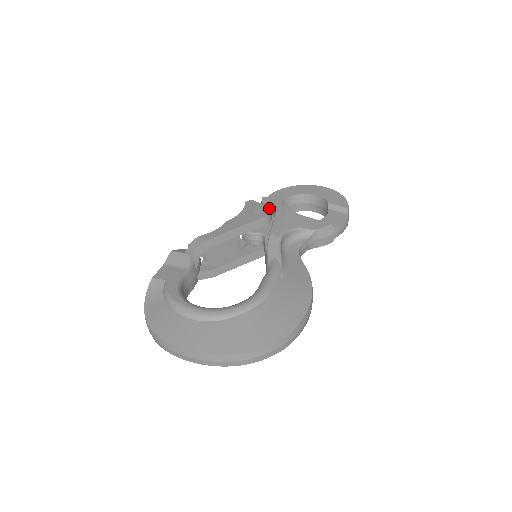
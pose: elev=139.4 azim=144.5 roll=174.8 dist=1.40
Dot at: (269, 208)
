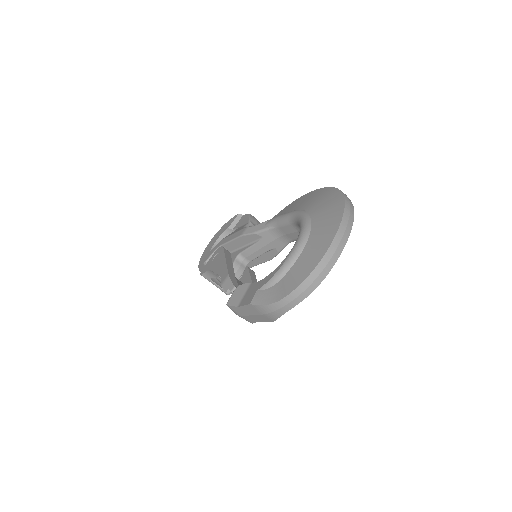
Dot at: (216, 251)
